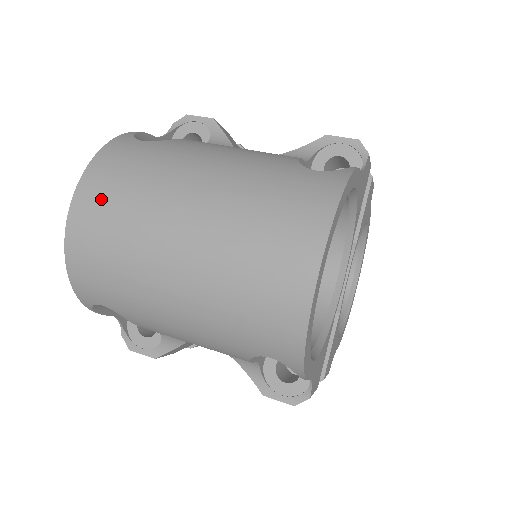
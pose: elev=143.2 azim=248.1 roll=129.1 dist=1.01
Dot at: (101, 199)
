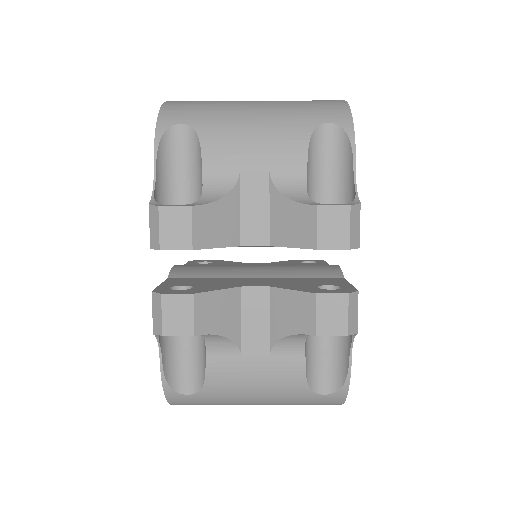
Dot at: occluded
